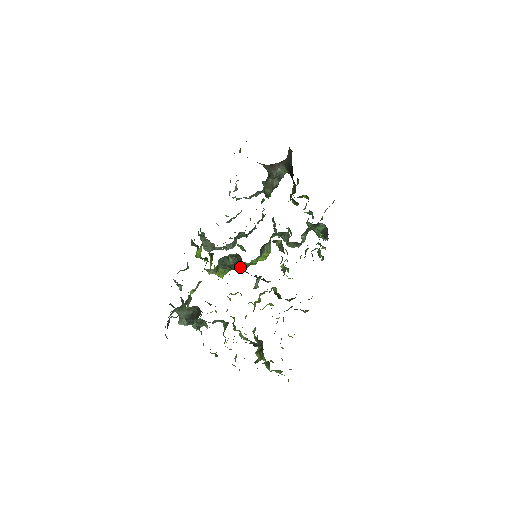
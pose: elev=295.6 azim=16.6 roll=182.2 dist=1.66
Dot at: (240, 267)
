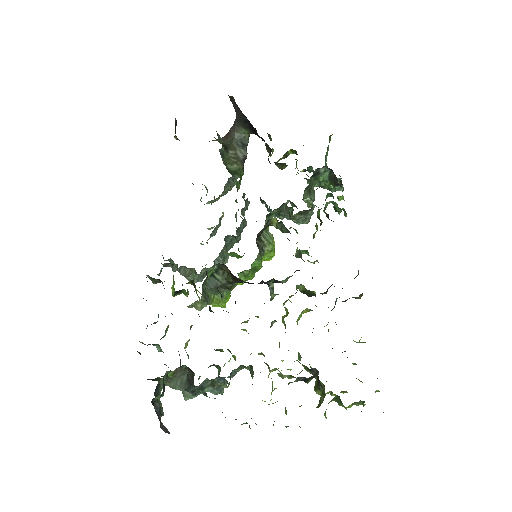
Dot at: (236, 280)
